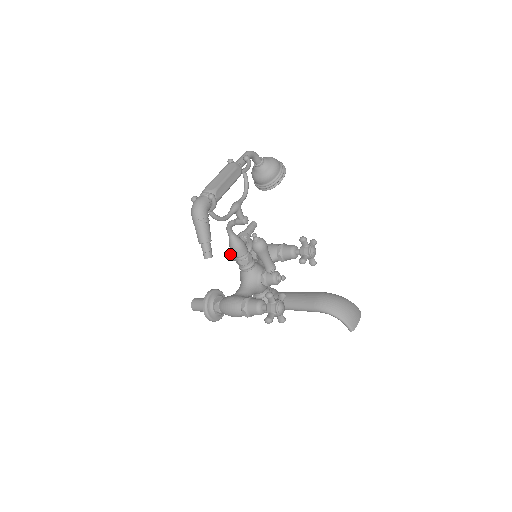
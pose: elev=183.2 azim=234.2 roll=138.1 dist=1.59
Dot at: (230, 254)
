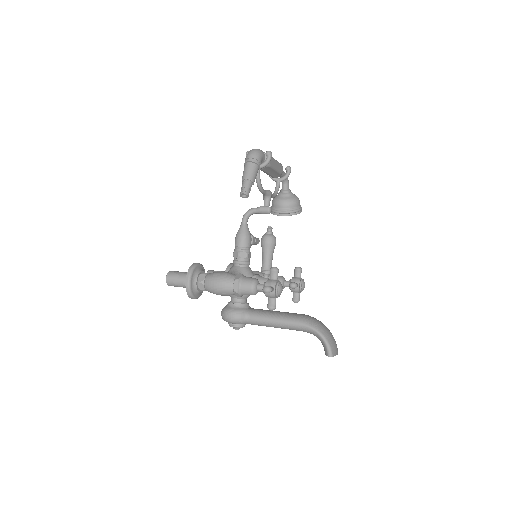
Dot at: (209, 272)
